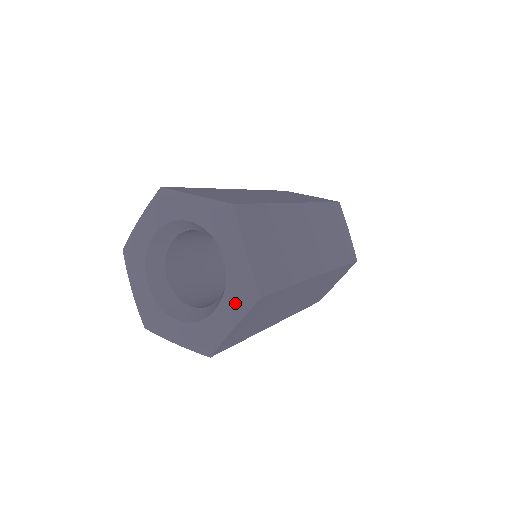
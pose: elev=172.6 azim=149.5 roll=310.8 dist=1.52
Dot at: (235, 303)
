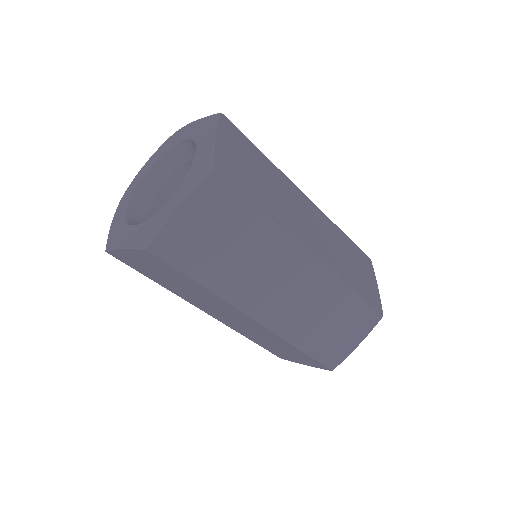
Dot at: (189, 182)
